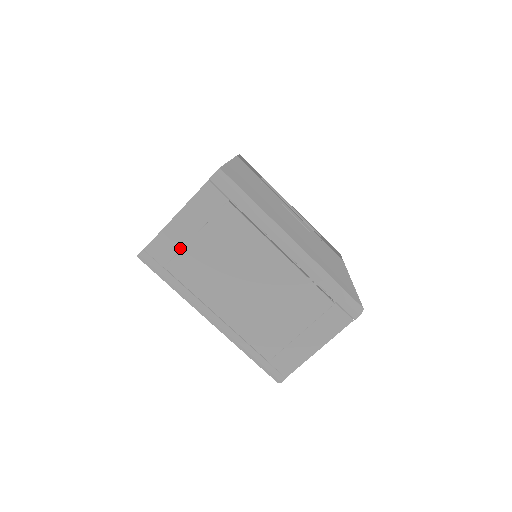
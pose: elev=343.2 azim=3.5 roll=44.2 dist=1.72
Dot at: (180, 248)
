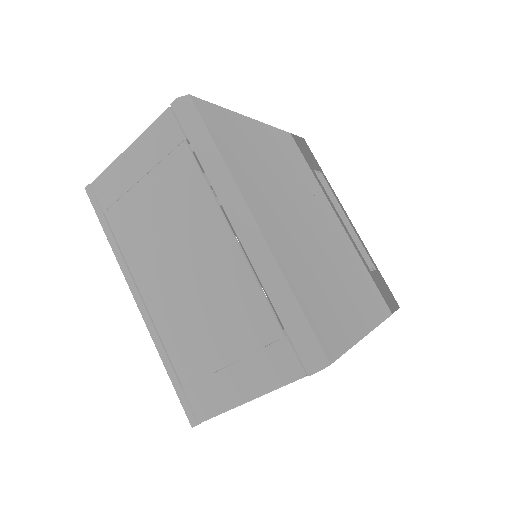
Dot at: (123, 192)
